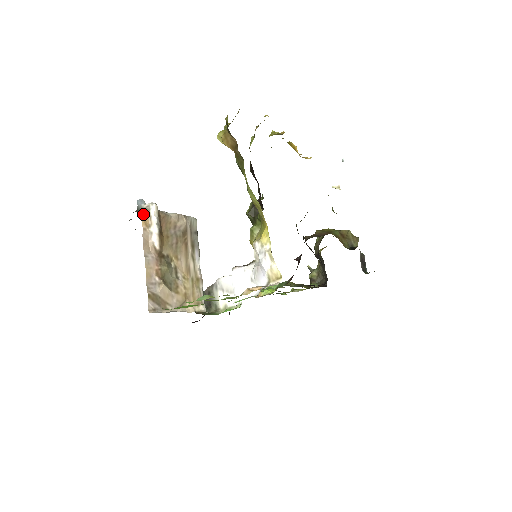
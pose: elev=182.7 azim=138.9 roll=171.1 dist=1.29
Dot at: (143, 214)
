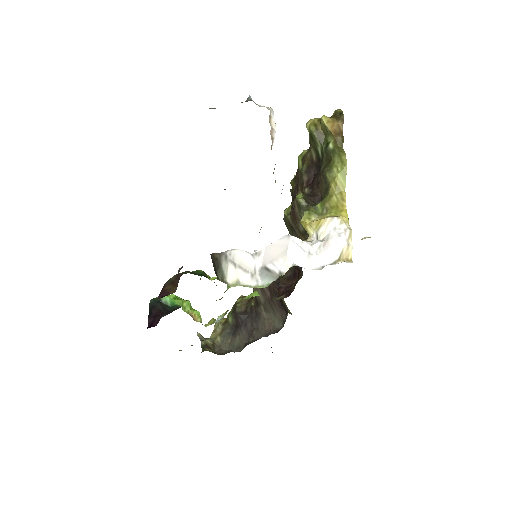
Dot at: occluded
